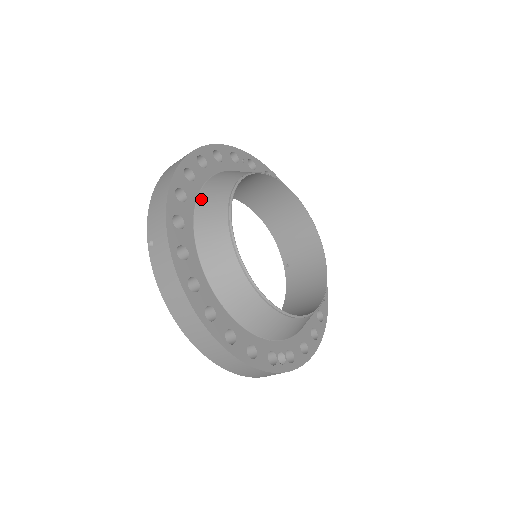
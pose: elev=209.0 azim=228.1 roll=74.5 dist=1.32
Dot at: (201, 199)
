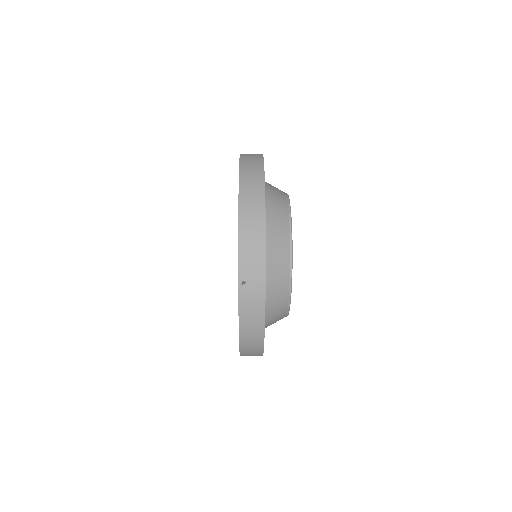
Dot at: (268, 235)
